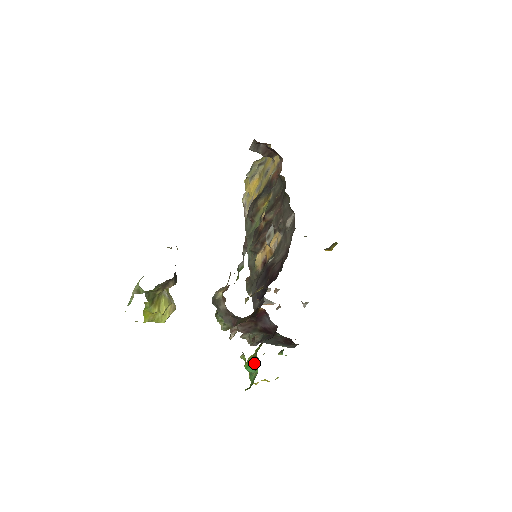
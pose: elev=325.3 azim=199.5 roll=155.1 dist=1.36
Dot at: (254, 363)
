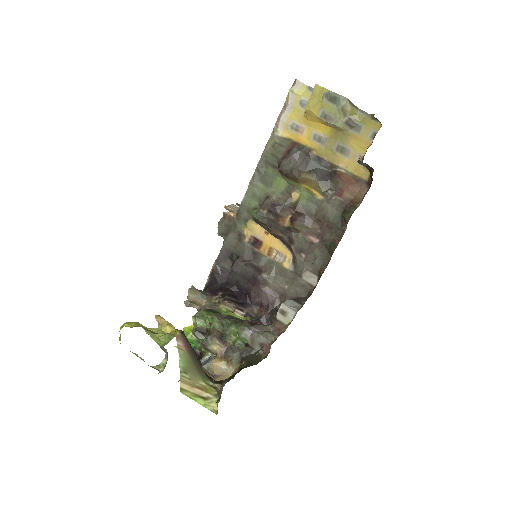
Dot at: (196, 344)
